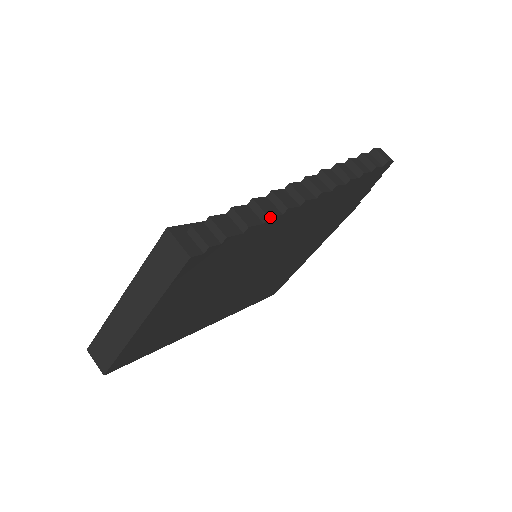
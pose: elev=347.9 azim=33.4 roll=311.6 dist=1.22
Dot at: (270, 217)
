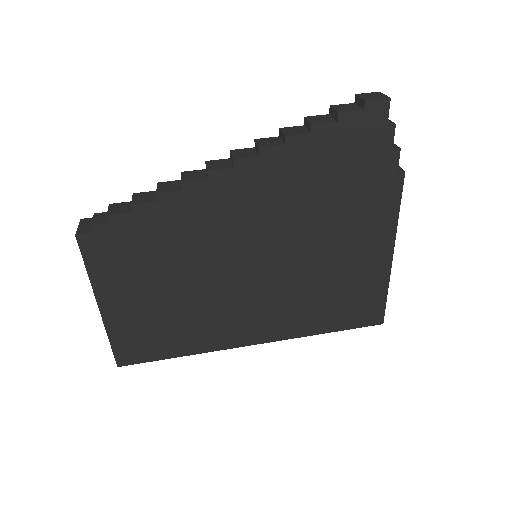
Dot at: (159, 193)
